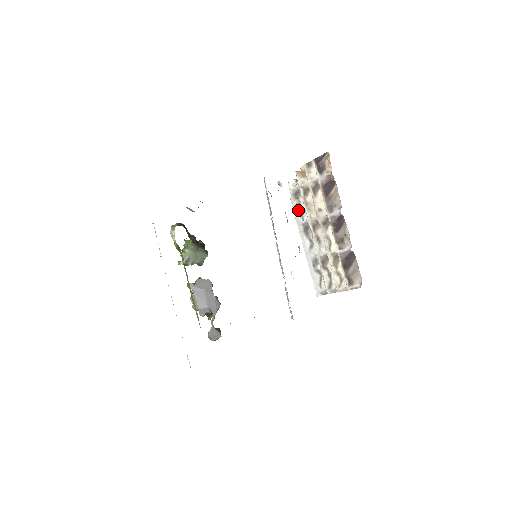
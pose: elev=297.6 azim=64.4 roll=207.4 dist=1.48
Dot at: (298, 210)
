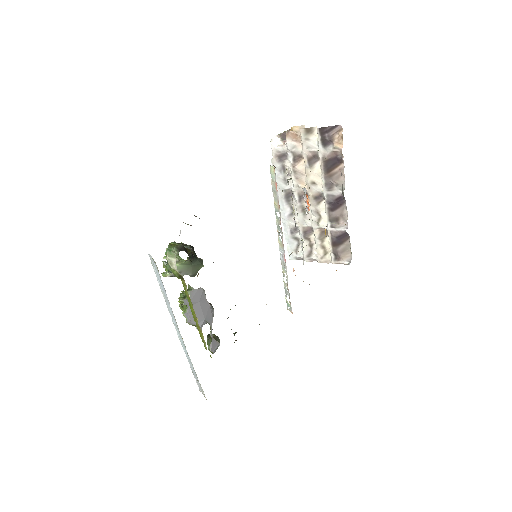
Dot at: (281, 174)
